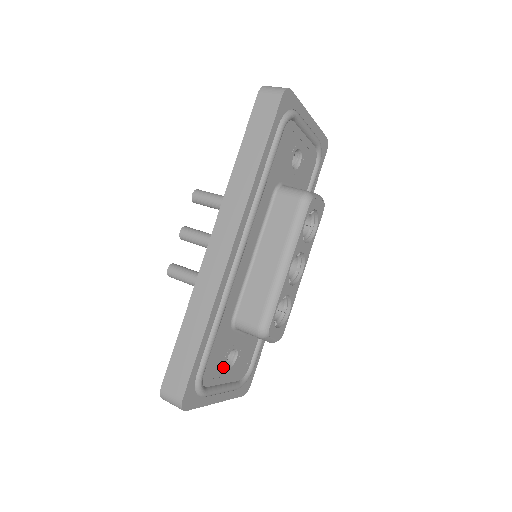
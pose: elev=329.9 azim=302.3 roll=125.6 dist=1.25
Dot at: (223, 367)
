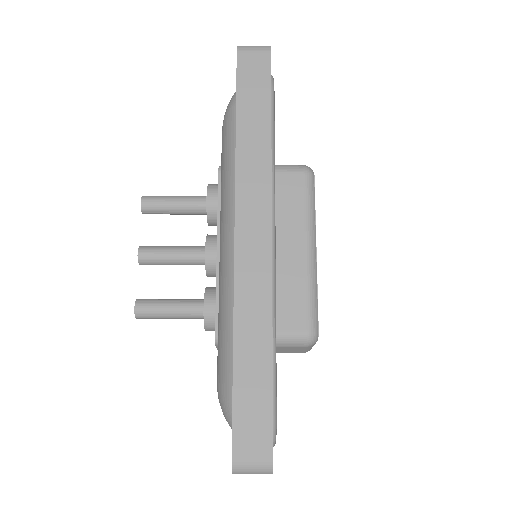
Dot at: occluded
